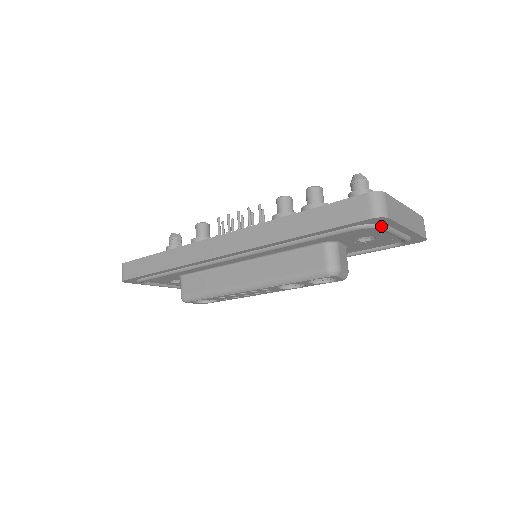
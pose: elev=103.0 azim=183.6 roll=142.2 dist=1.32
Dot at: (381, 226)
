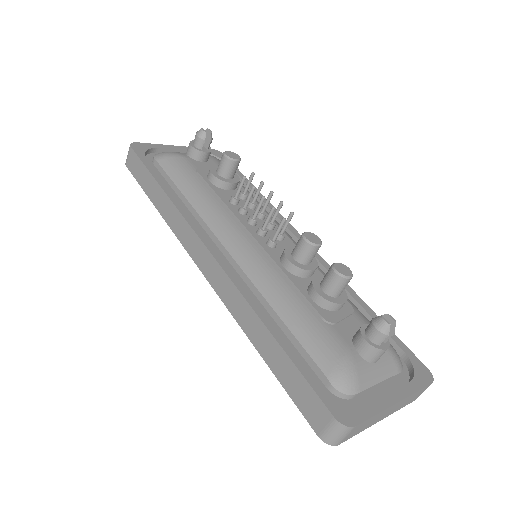
Dot at: occluded
